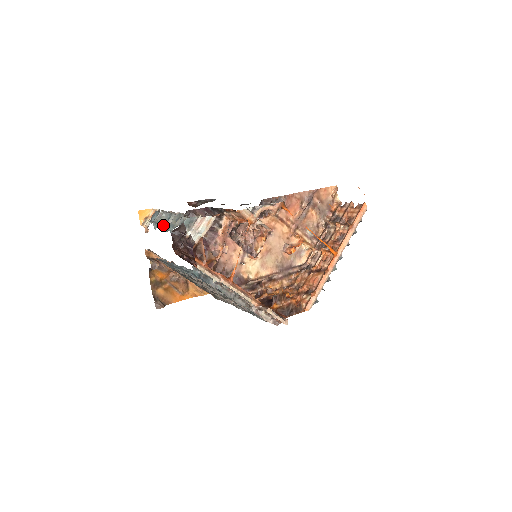
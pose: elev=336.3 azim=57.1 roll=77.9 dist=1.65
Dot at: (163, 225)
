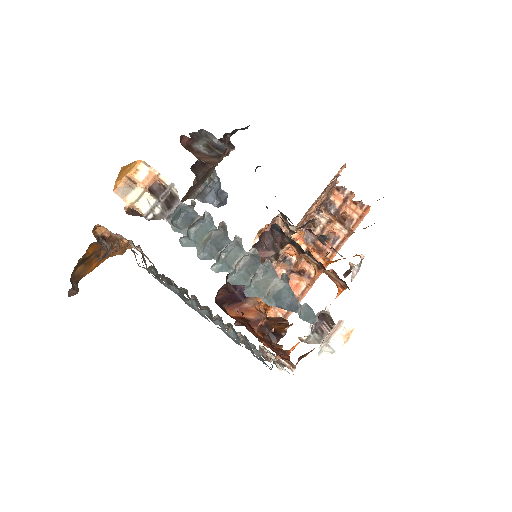
Dot at: (218, 261)
